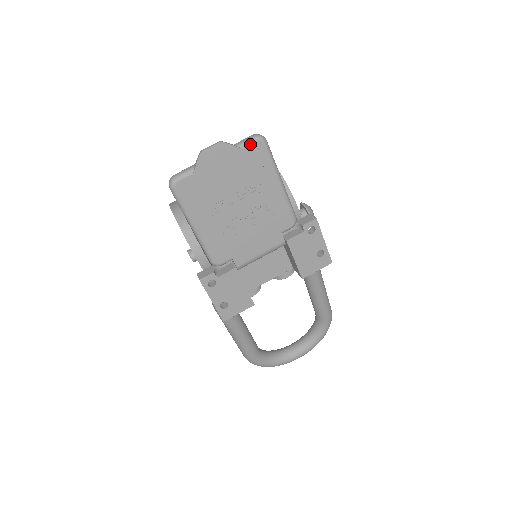
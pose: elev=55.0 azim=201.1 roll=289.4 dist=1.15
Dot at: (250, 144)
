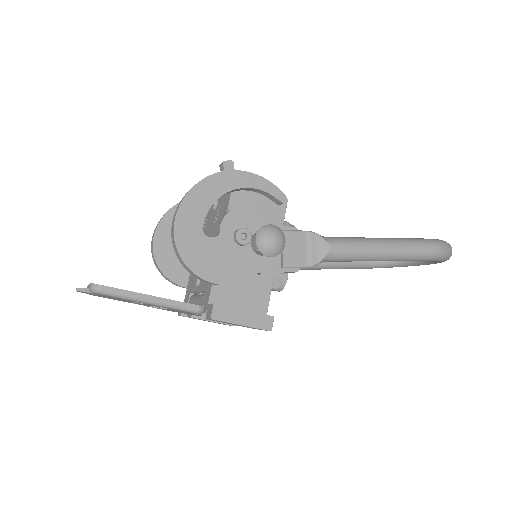
Dot at: (93, 293)
